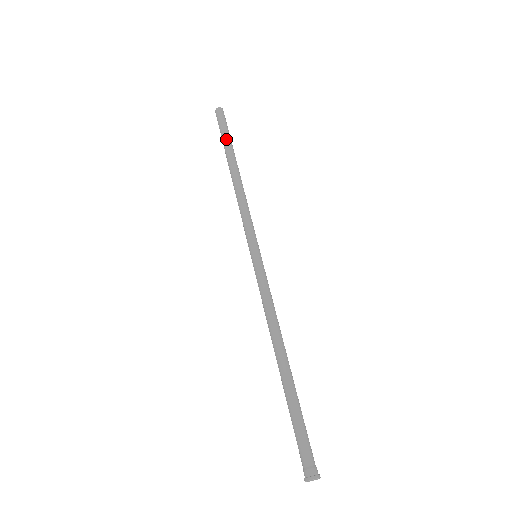
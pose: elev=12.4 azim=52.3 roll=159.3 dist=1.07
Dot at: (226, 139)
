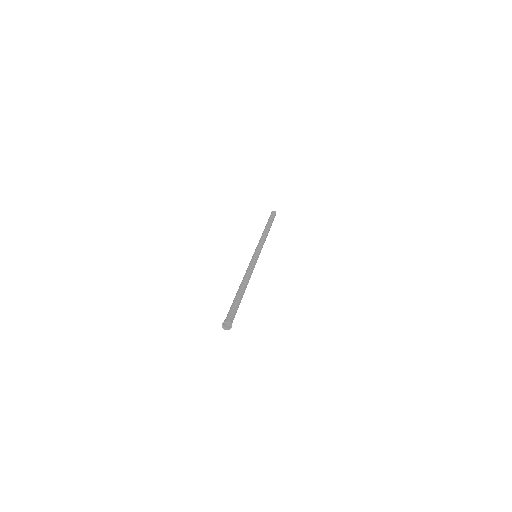
Dot at: occluded
